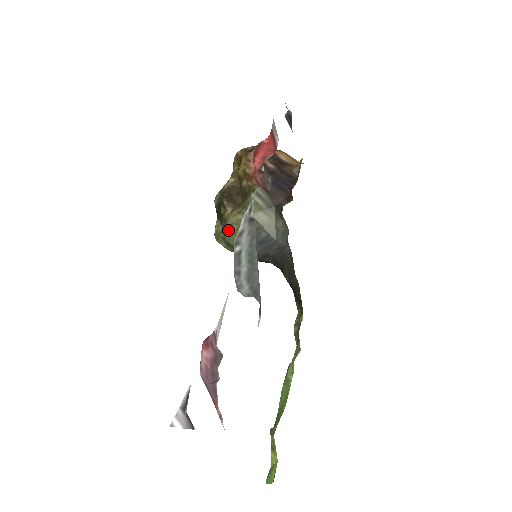
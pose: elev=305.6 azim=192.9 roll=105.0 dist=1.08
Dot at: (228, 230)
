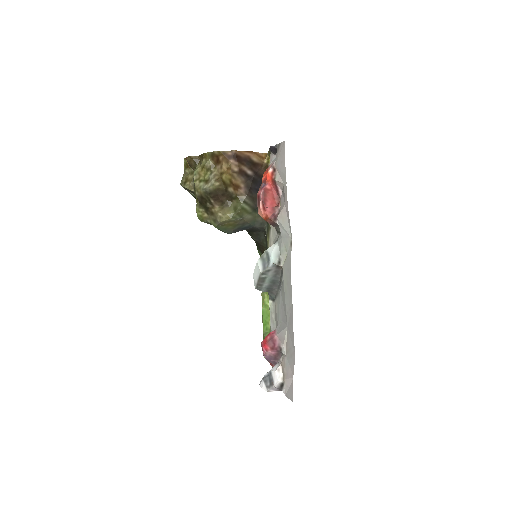
Dot at: (219, 224)
